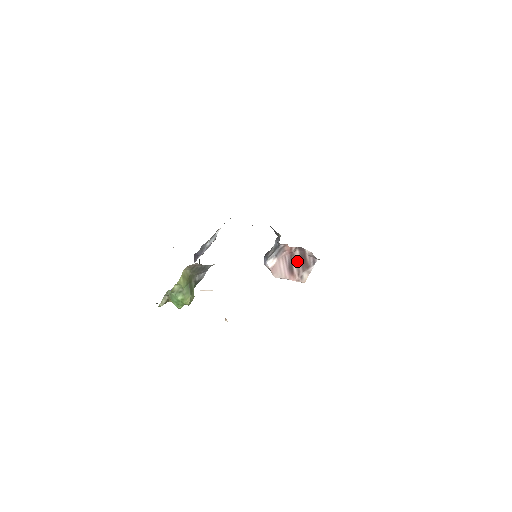
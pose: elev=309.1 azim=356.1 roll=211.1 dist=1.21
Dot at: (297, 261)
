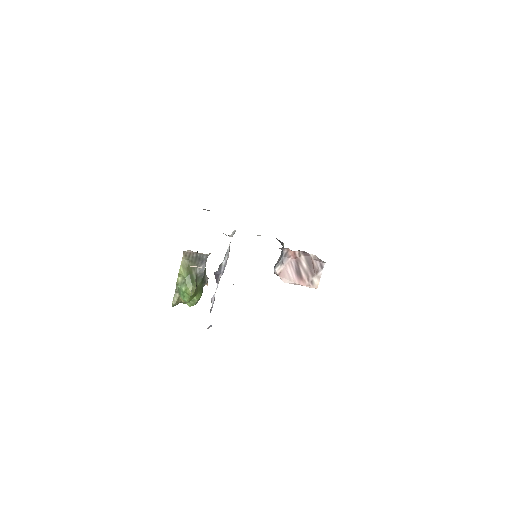
Dot at: (304, 266)
